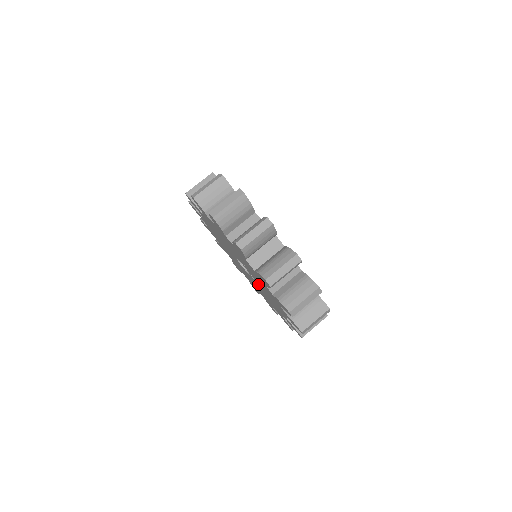
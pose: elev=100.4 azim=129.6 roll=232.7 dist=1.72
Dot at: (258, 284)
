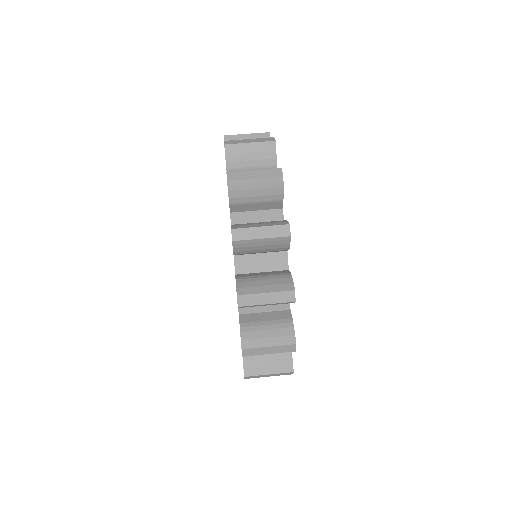
Dot at: occluded
